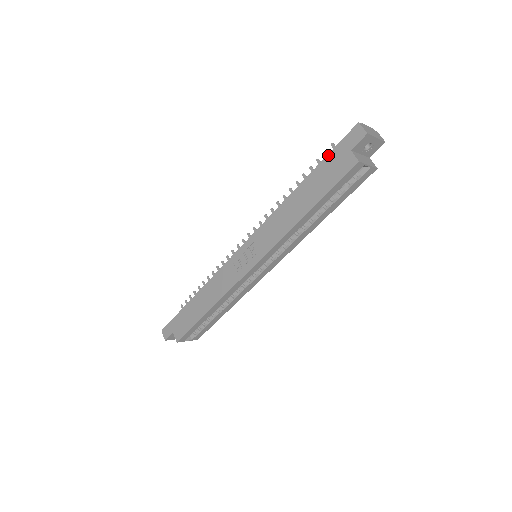
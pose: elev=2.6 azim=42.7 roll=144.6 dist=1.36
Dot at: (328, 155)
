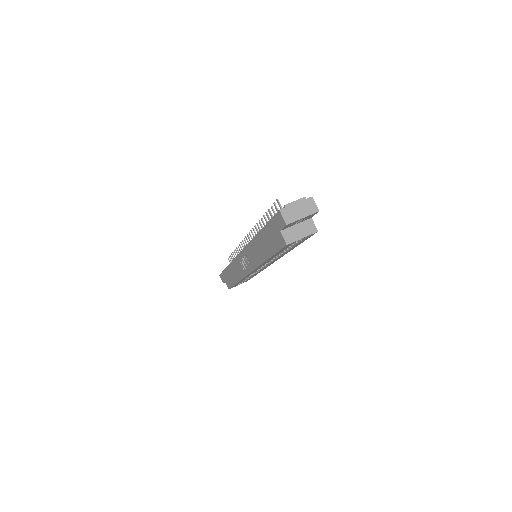
Dot at: (268, 223)
